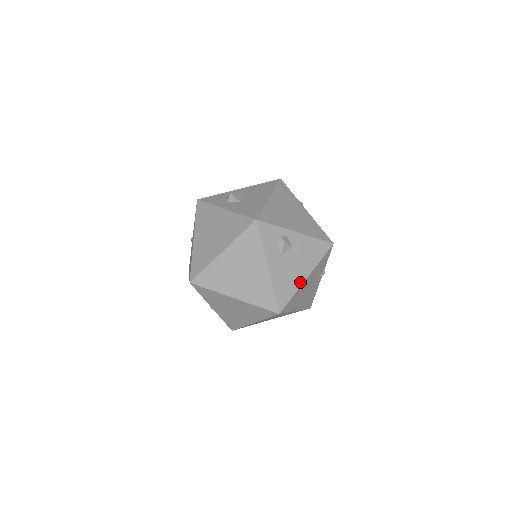
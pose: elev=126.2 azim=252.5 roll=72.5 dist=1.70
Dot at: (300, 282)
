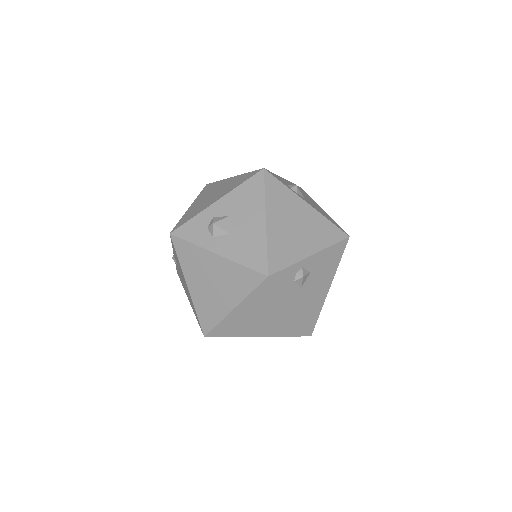
Dot at: (324, 296)
